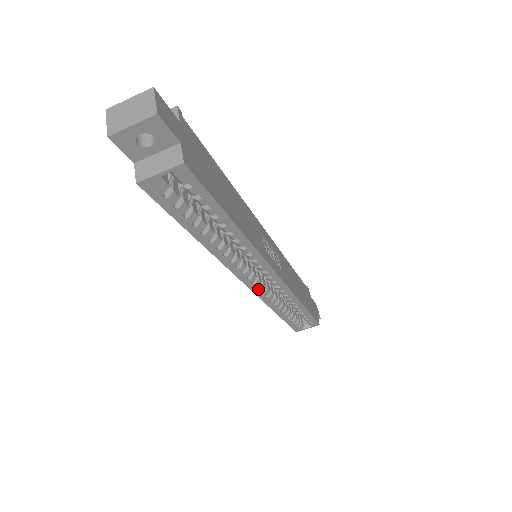
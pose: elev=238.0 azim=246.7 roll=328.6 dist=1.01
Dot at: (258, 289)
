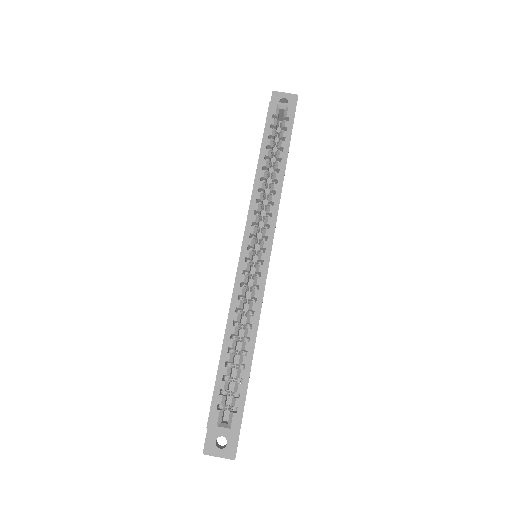
Dot at: (244, 263)
